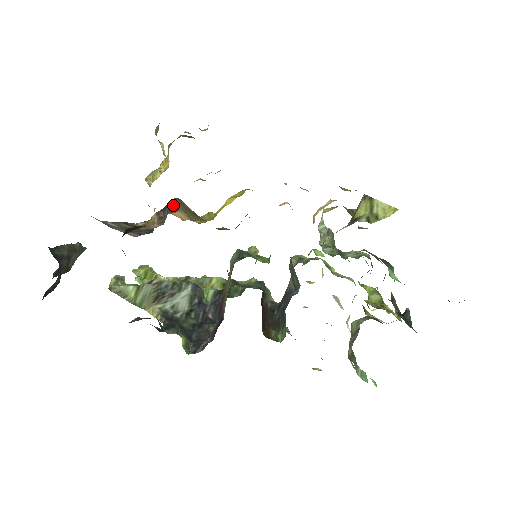
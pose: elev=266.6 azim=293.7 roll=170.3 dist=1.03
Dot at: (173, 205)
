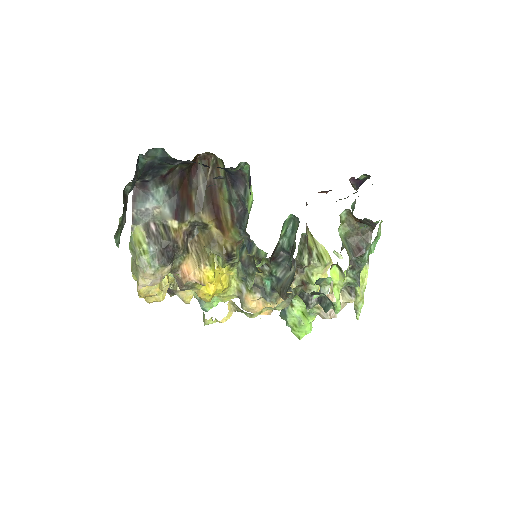
Dot at: (190, 246)
